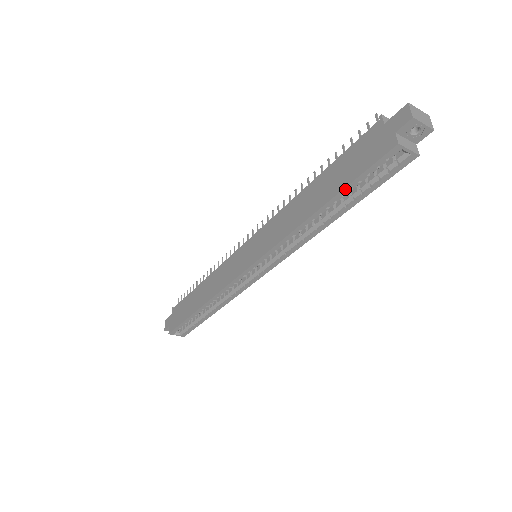
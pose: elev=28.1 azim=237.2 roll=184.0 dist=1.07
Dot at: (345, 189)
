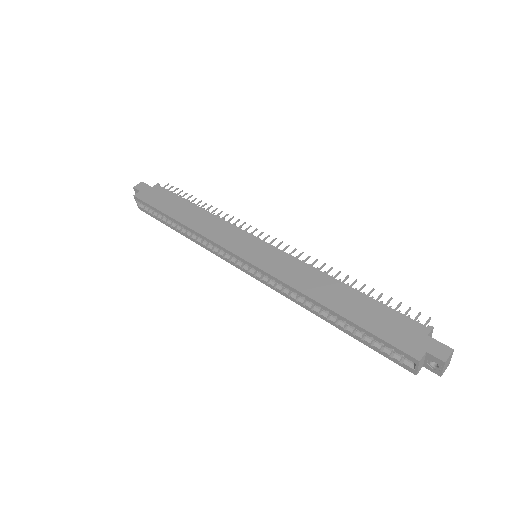
Dot at: (360, 327)
